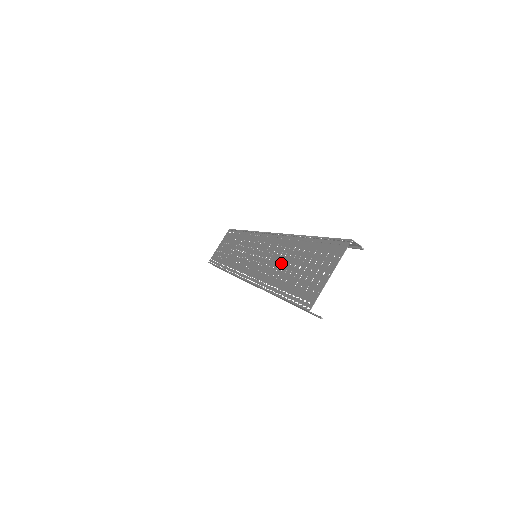
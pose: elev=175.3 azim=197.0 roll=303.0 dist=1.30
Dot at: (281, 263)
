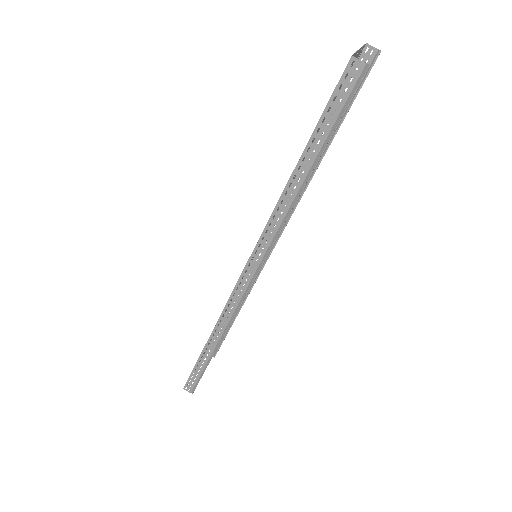
Dot at: (294, 175)
